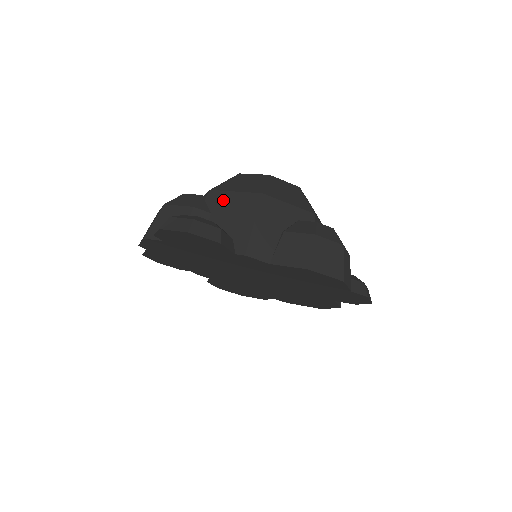
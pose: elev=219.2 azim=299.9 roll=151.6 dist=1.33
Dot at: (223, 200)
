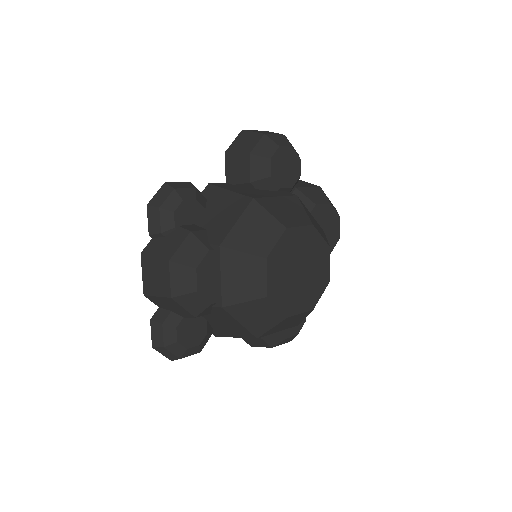
Dot at: (226, 318)
